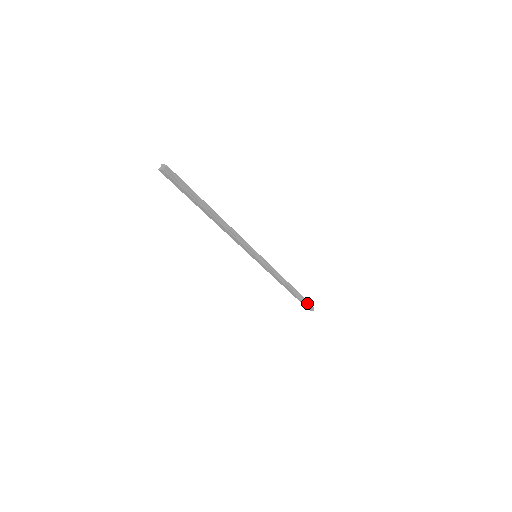
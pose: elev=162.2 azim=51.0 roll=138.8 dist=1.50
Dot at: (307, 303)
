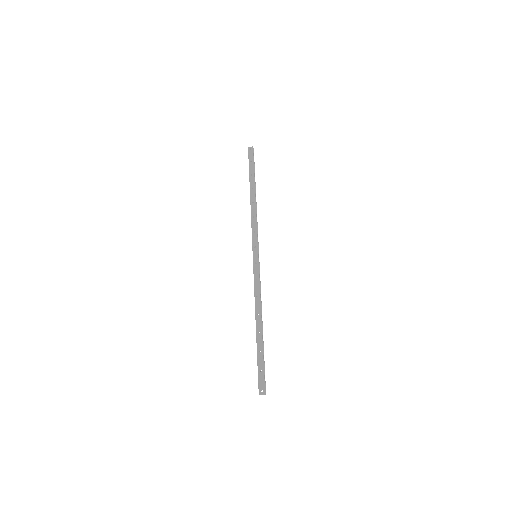
Dot at: (264, 373)
